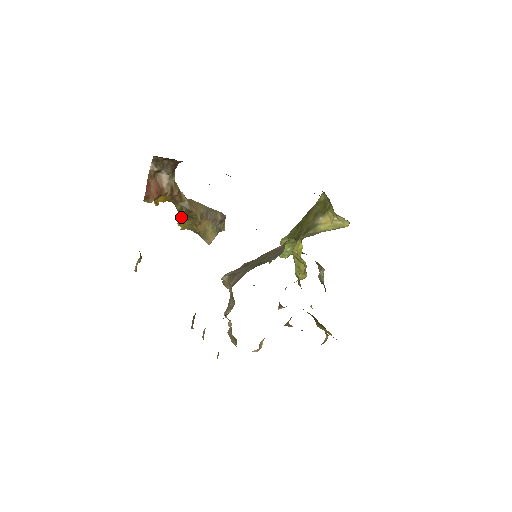
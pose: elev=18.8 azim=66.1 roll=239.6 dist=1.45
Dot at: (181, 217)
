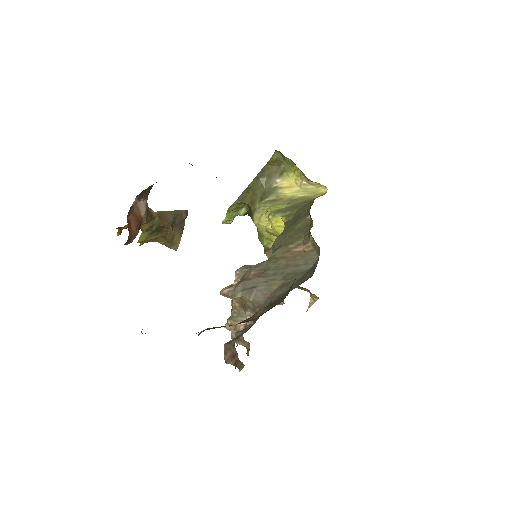
Dot at: (145, 234)
